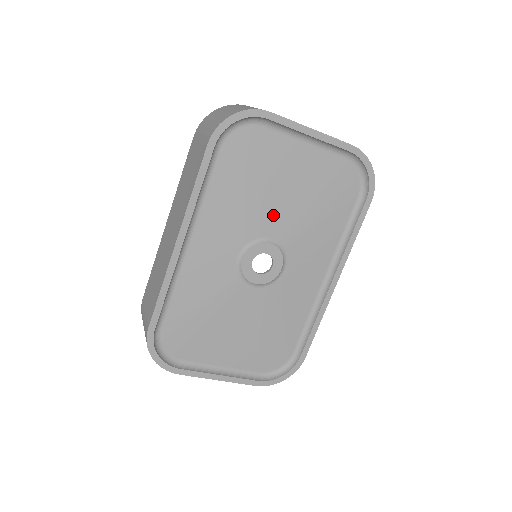
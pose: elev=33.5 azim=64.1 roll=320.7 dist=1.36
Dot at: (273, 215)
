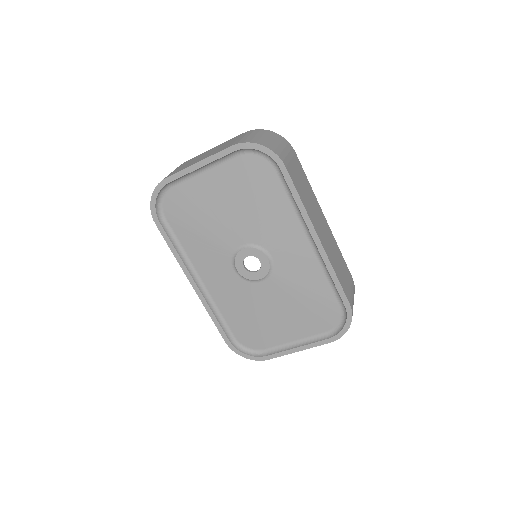
Dot at: (230, 230)
